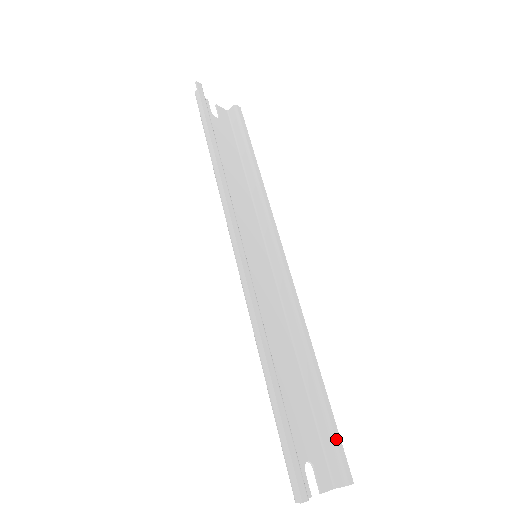
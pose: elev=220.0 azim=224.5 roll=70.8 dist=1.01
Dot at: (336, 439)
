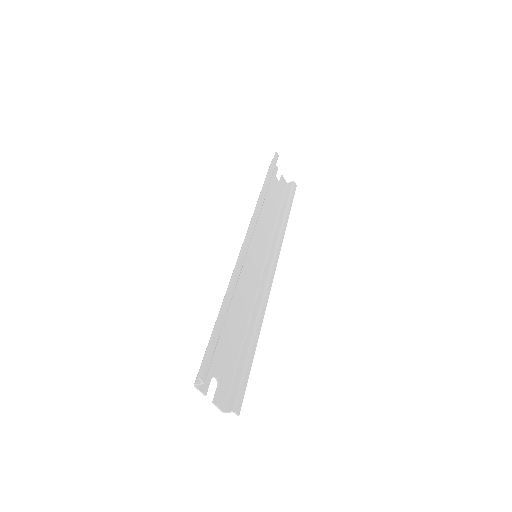
Dot at: (244, 382)
